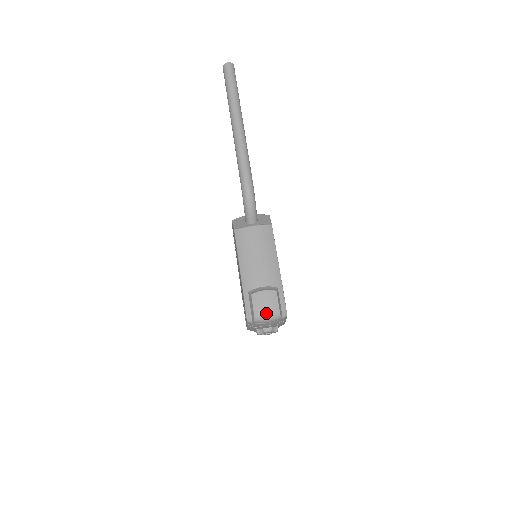
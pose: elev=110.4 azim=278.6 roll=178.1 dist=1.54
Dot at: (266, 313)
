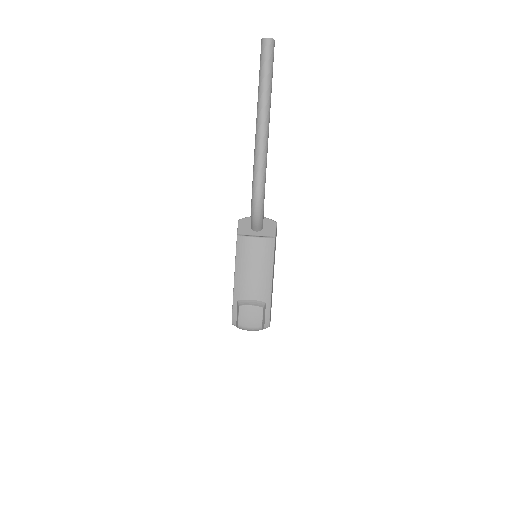
Dot at: (249, 325)
